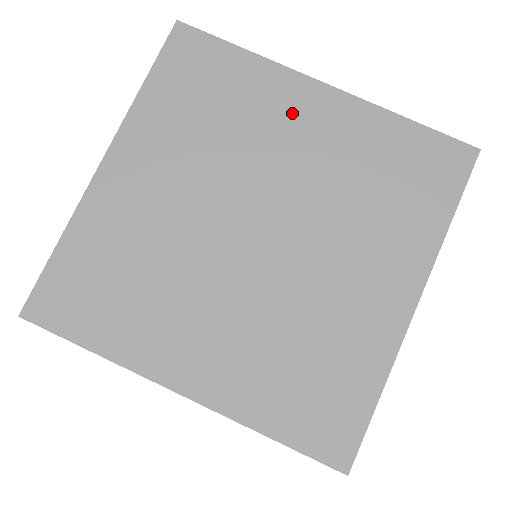
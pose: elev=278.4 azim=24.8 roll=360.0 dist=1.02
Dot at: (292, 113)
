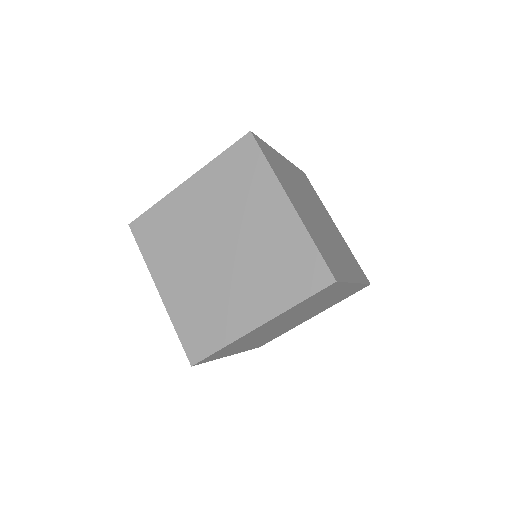
Dot at: occluded
